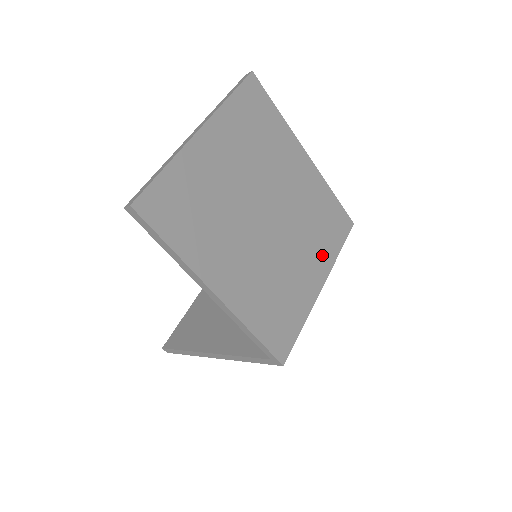
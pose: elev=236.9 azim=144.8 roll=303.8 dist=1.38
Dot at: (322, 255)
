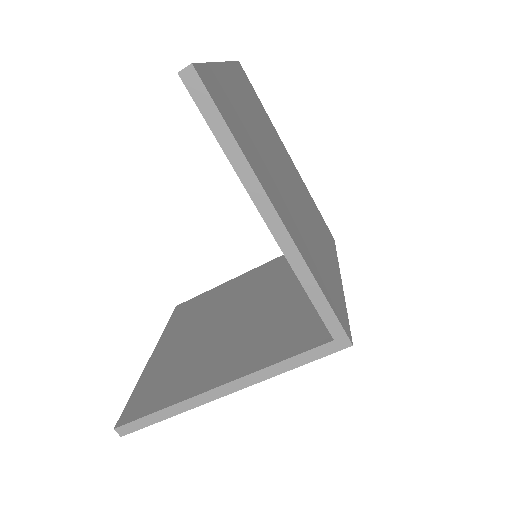
Dot at: (329, 249)
